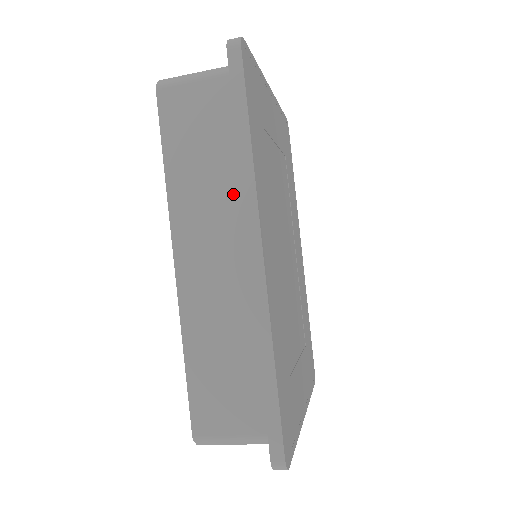
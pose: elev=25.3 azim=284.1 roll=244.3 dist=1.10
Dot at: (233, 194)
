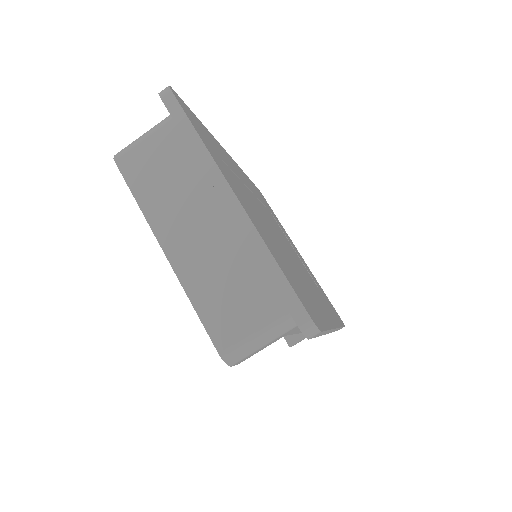
Dot at: occluded
